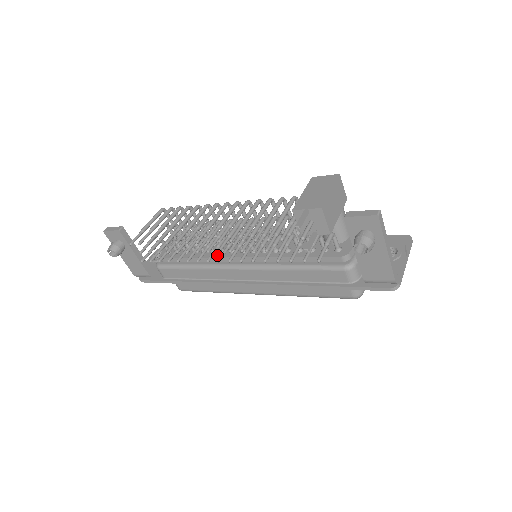
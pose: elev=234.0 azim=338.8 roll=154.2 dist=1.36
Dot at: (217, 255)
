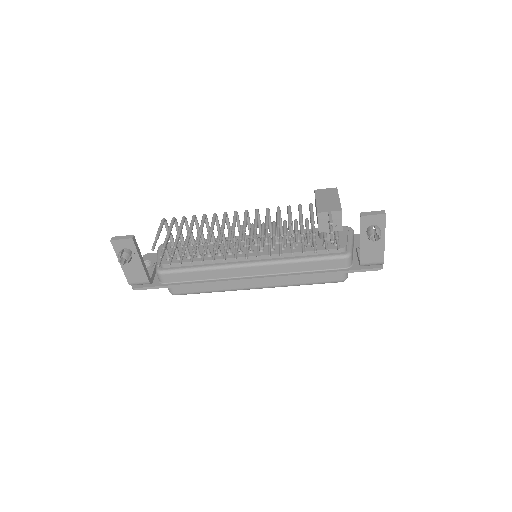
Dot at: (226, 256)
